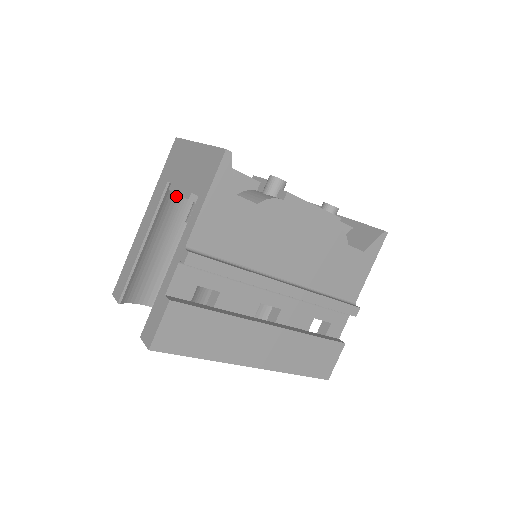
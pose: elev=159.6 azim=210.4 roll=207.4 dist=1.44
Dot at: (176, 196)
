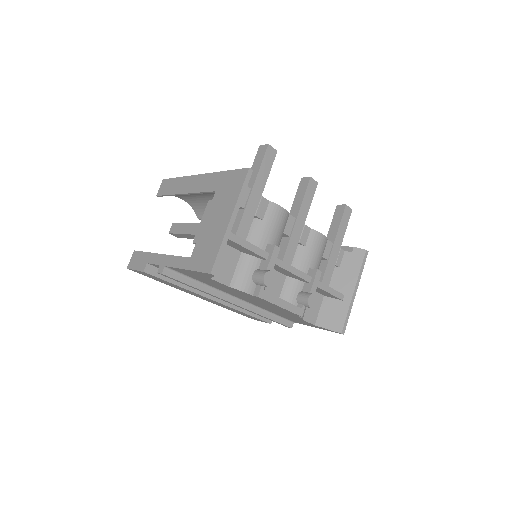
Dot at: occluded
